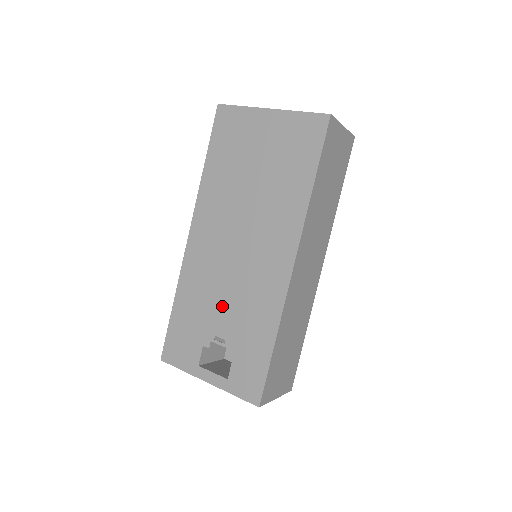
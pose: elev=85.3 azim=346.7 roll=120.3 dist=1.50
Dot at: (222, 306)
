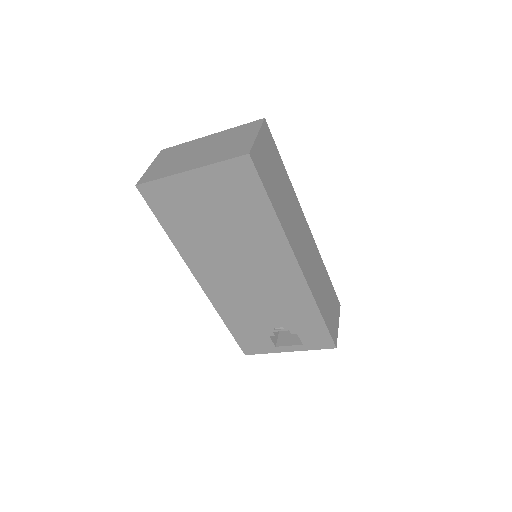
Dot at: (264, 311)
